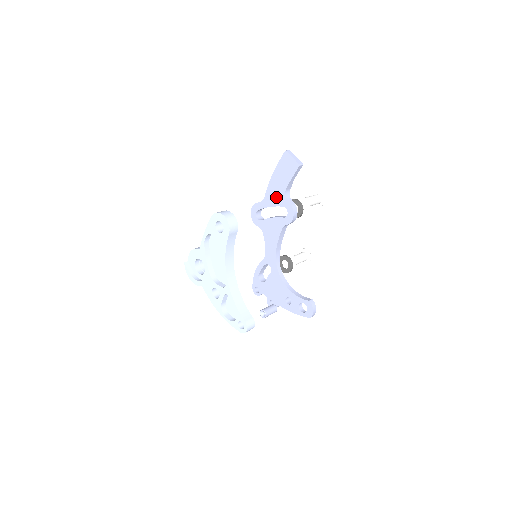
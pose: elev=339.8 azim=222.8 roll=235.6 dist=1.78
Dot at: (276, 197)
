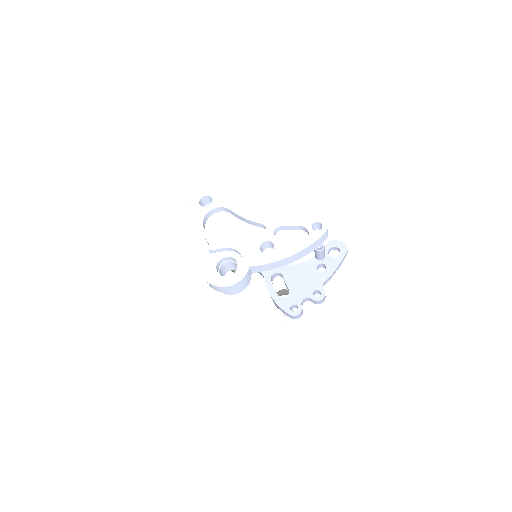
Dot at: occluded
